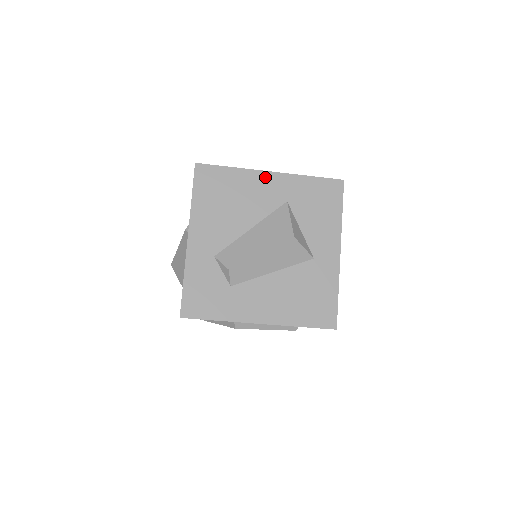
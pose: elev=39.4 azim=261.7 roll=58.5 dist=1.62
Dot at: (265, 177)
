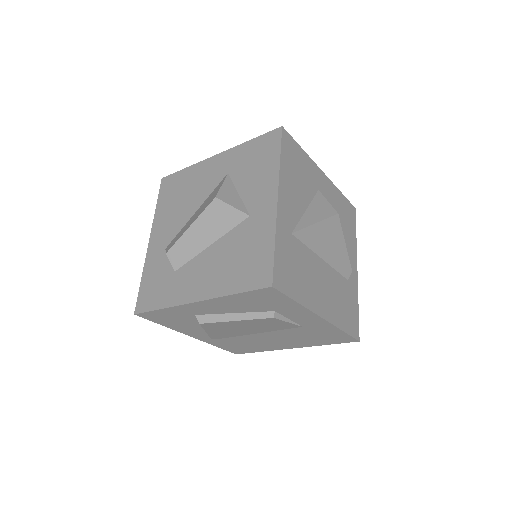
Dot at: (211, 162)
